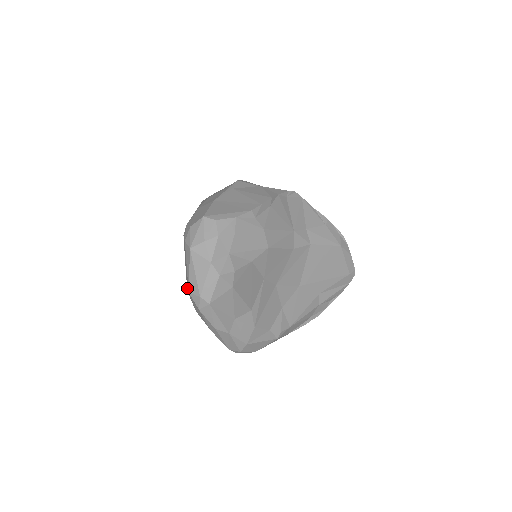
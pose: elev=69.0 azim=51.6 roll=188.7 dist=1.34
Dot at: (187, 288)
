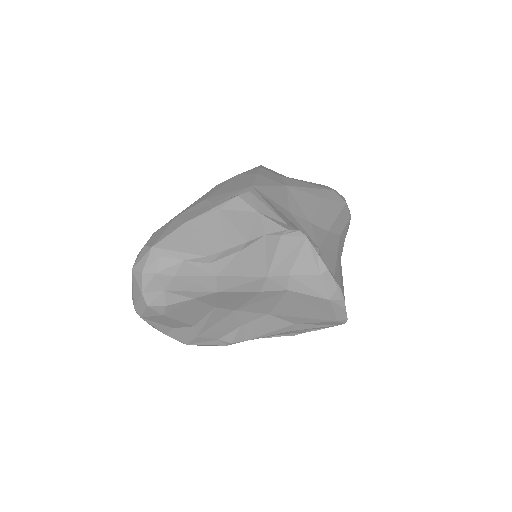
Dot at: occluded
